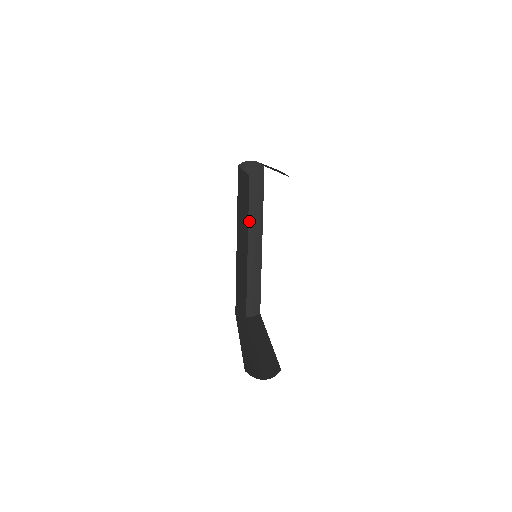
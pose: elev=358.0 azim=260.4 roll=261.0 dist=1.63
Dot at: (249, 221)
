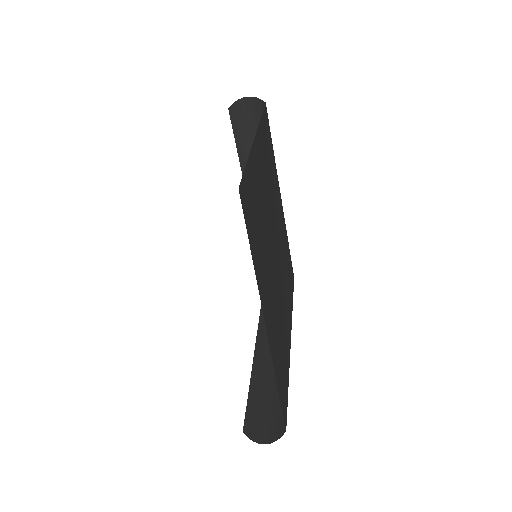
Dot at: occluded
